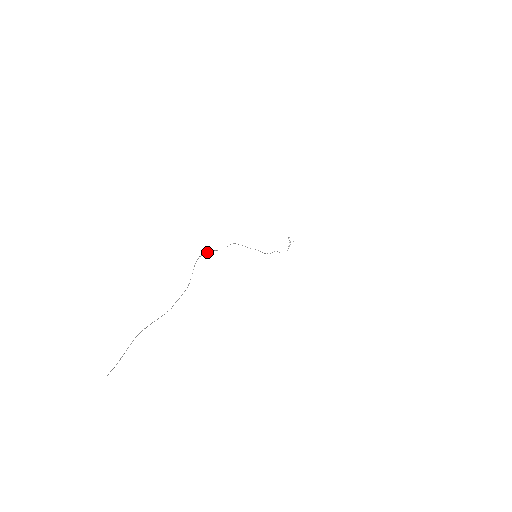
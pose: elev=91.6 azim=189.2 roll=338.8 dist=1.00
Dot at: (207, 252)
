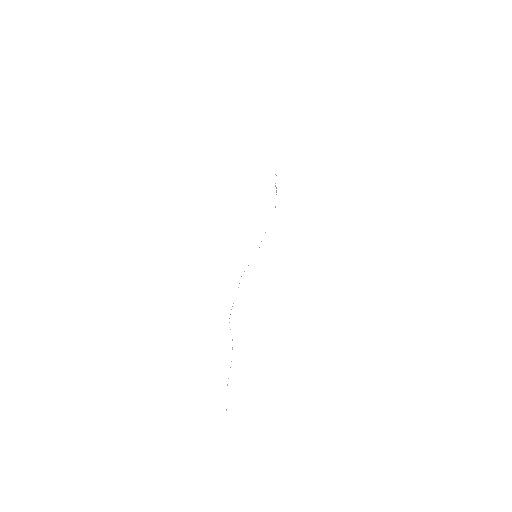
Dot at: (231, 309)
